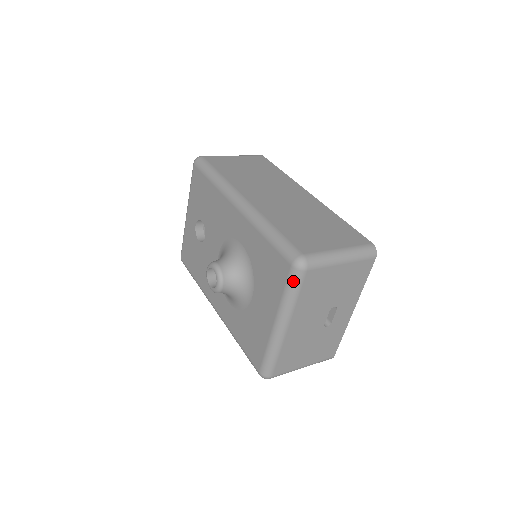
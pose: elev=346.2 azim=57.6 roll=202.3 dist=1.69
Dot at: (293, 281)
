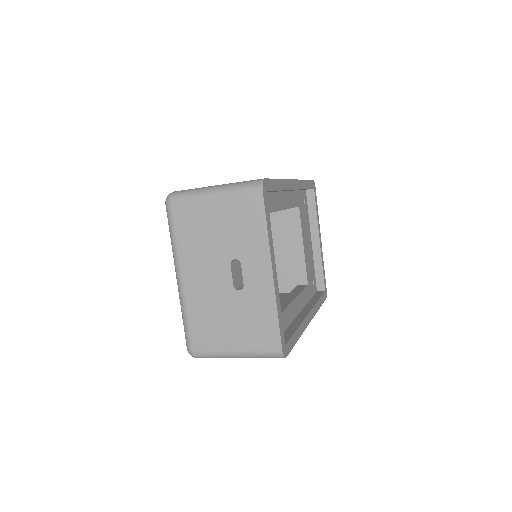
Dot at: (168, 219)
